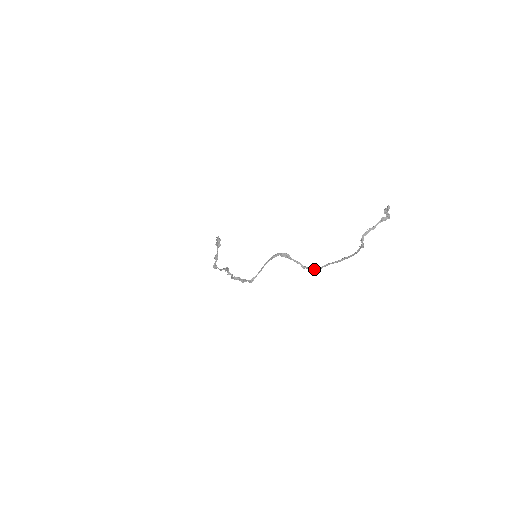
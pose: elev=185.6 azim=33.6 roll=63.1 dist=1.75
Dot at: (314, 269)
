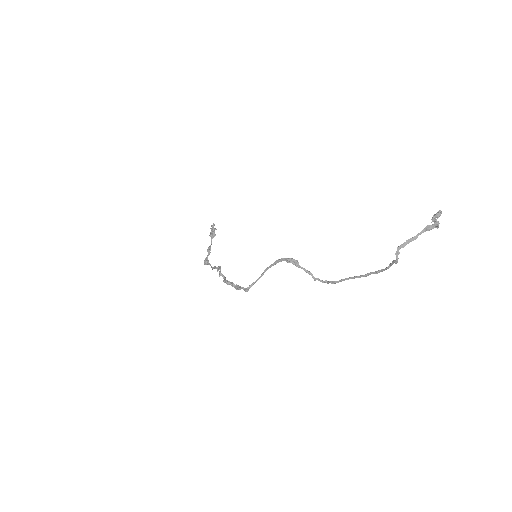
Dot at: (328, 282)
